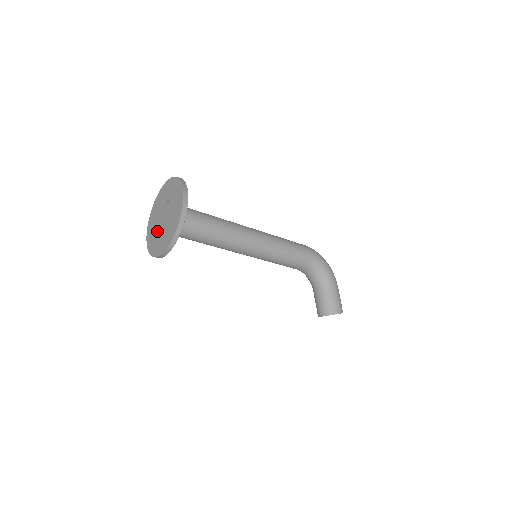
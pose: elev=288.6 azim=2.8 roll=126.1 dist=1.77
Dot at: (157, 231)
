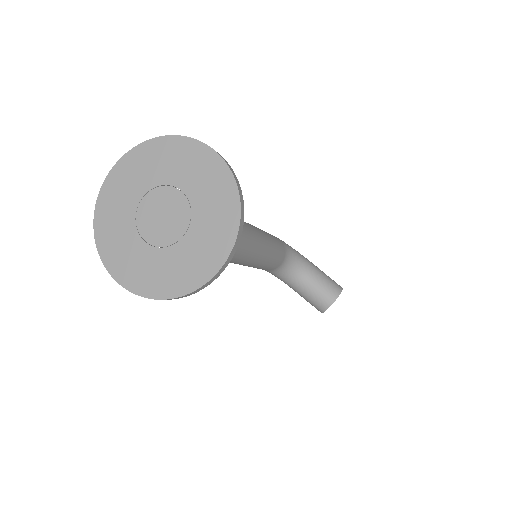
Dot at: (164, 249)
